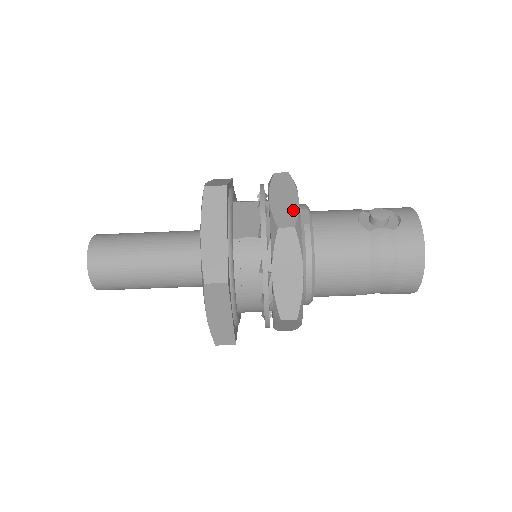
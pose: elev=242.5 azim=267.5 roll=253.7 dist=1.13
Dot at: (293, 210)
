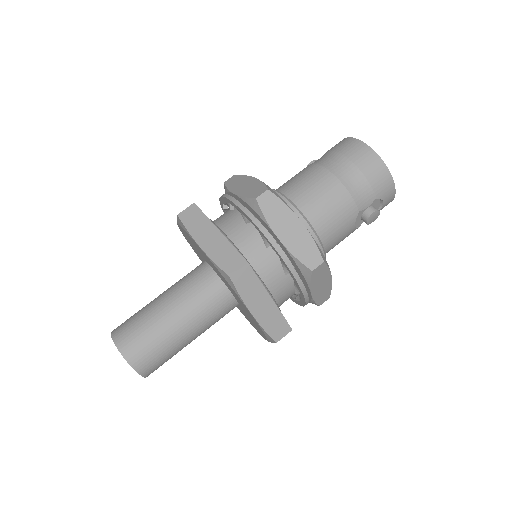
Dot at: occluded
